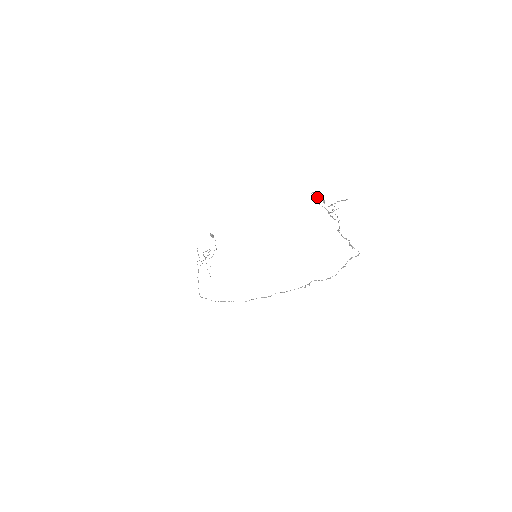
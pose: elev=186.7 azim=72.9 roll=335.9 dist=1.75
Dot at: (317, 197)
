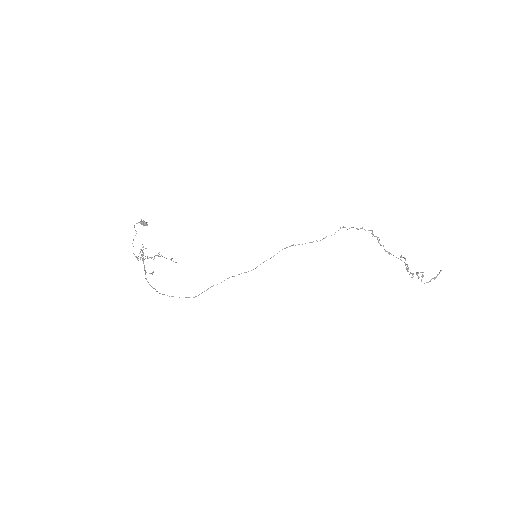
Dot at: occluded
